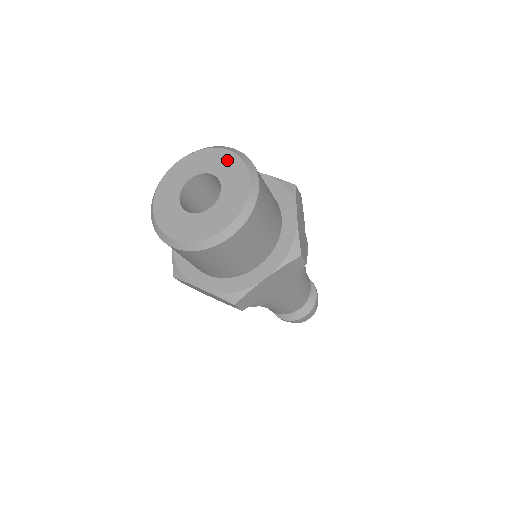
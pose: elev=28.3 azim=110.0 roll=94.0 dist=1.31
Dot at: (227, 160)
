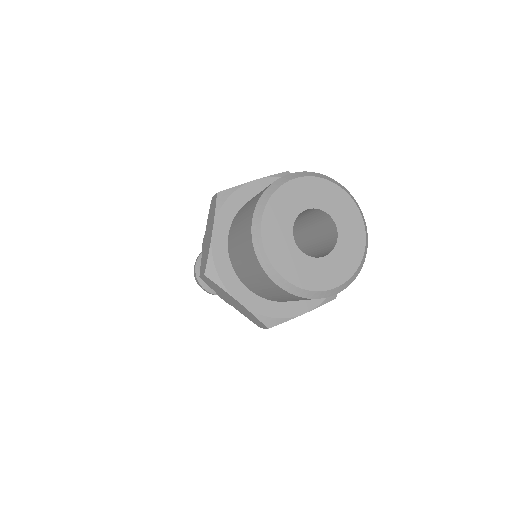
Dot at: (347, 207)
